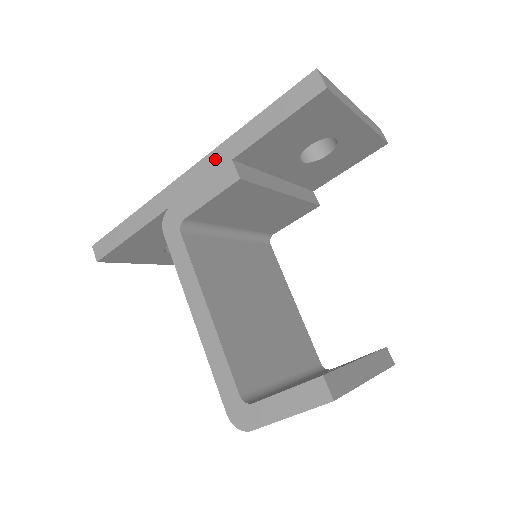
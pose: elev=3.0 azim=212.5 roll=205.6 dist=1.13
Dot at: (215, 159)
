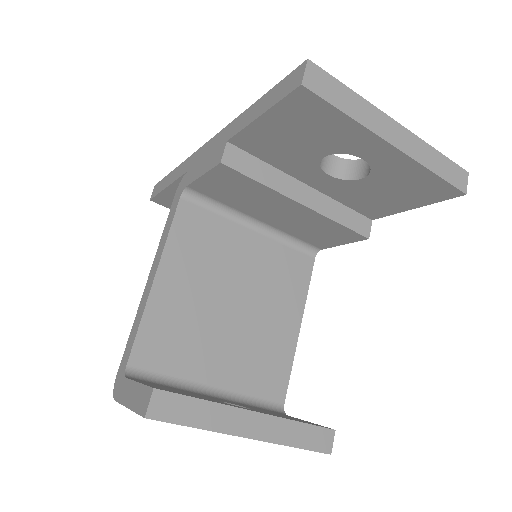
Dot at: (222, 136)
